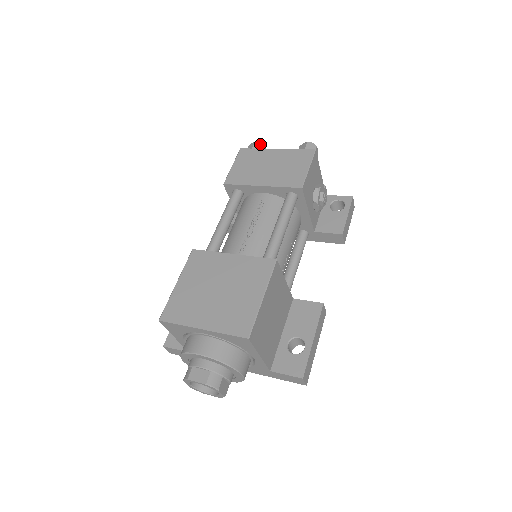
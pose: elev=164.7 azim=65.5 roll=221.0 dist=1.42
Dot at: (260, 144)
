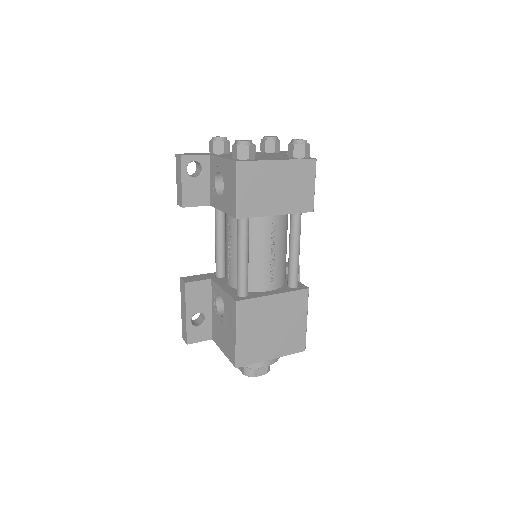
Dot at: (253, 146)
